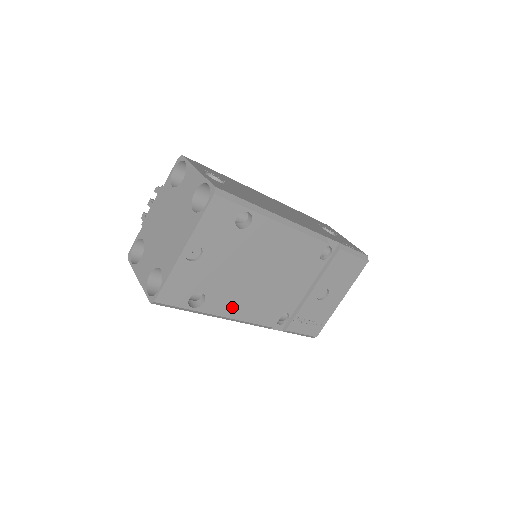
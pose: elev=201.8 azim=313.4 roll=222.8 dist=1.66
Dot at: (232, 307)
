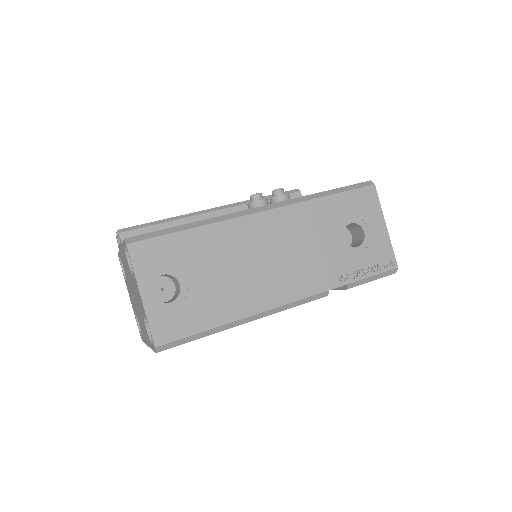
Dot at: occluded
